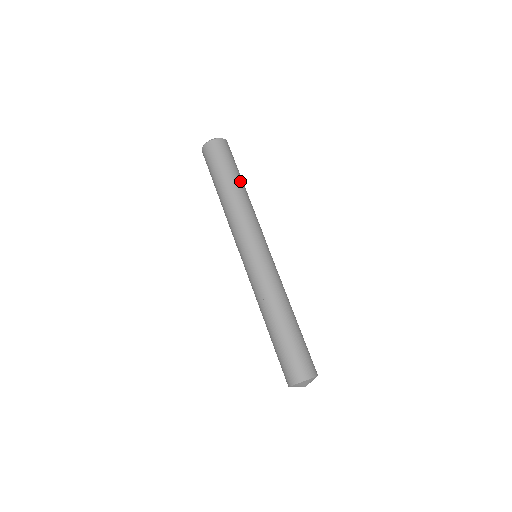
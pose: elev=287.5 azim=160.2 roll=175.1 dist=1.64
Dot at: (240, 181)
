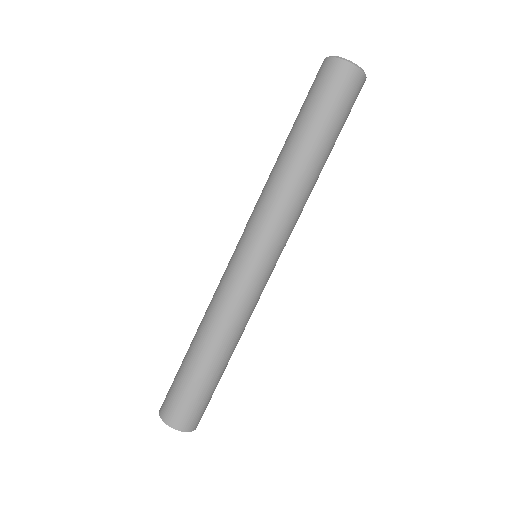
Dot at: (327, 154)
